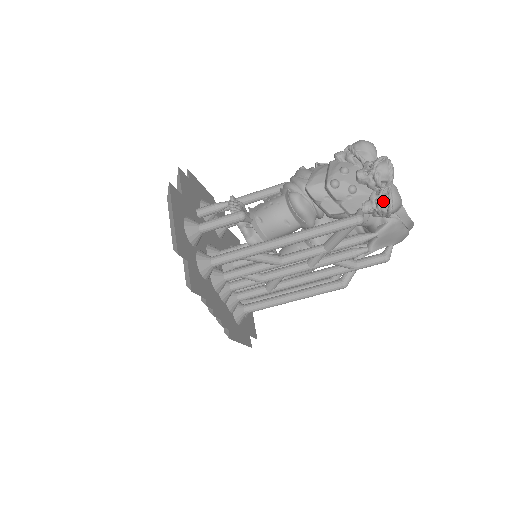
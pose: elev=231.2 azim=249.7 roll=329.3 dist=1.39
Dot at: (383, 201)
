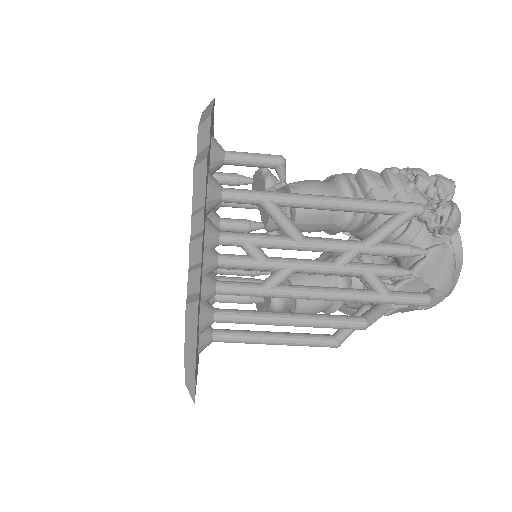
Dot at: (446, 204)
